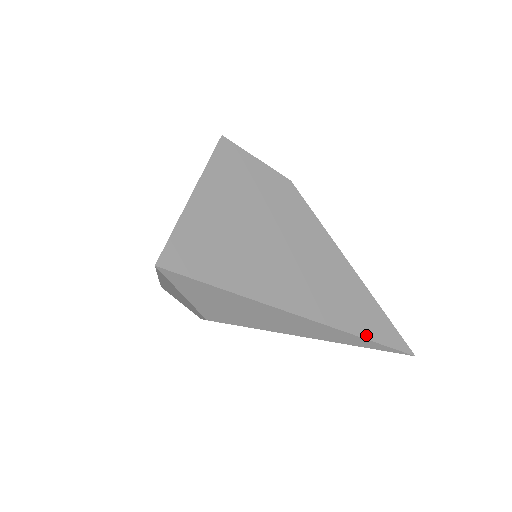
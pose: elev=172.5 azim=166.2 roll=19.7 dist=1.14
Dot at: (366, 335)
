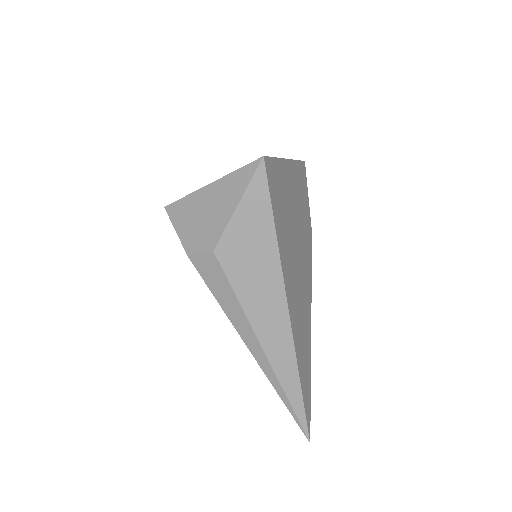
Dot at: (302, 383)
